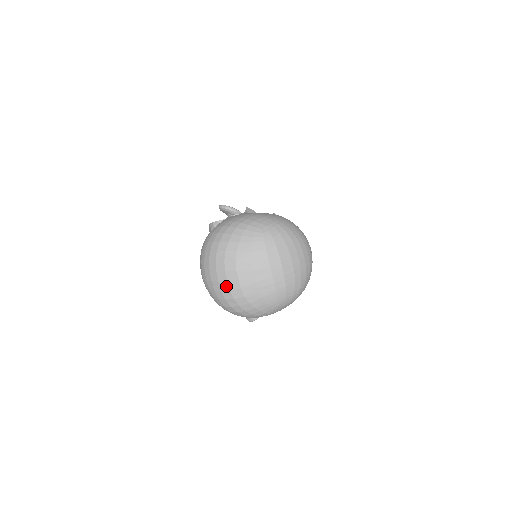
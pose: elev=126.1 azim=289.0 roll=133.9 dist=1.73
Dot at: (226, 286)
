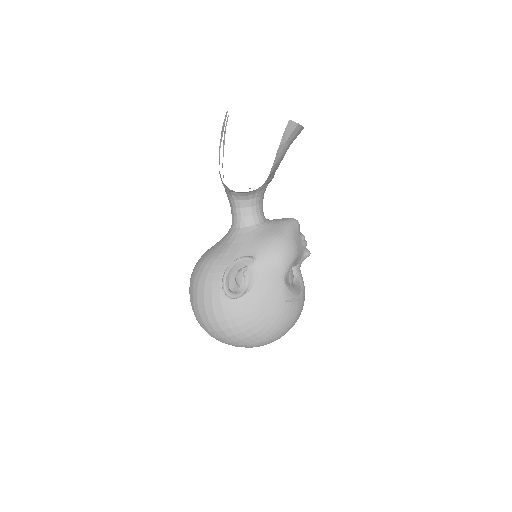
Dot at: occluded
